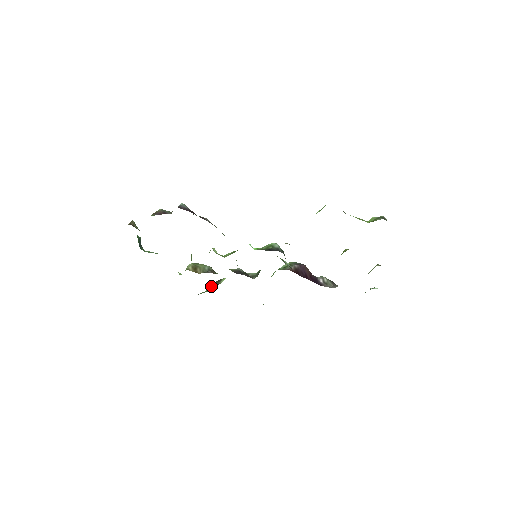
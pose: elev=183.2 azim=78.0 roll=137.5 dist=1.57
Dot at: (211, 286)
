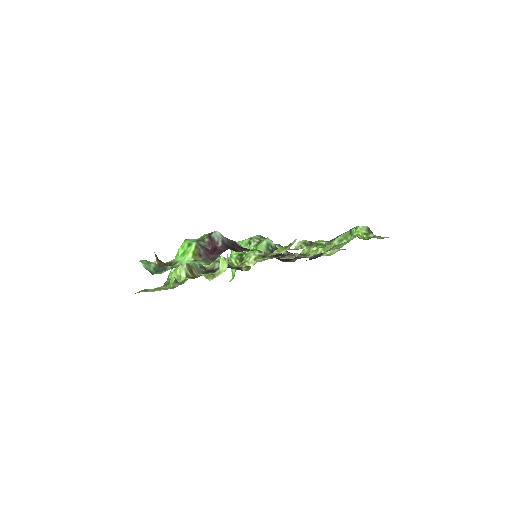
Dot at: occluded
